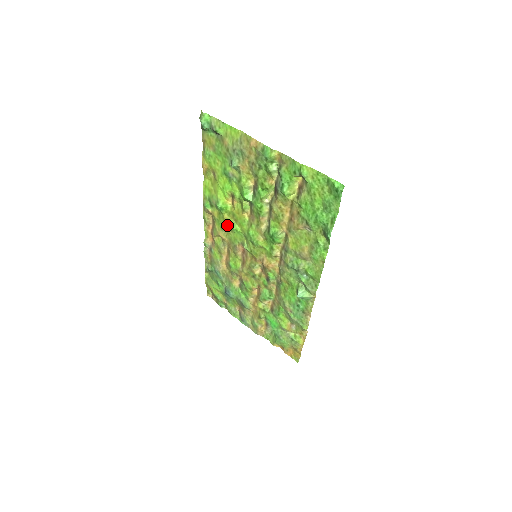
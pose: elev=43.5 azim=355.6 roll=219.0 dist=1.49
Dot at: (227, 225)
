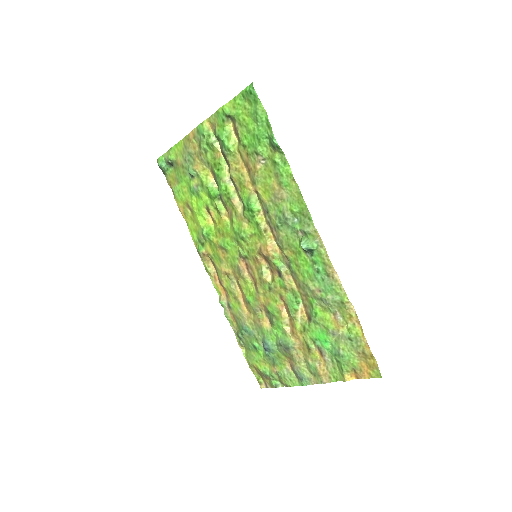
Dot at: (221, 250)
